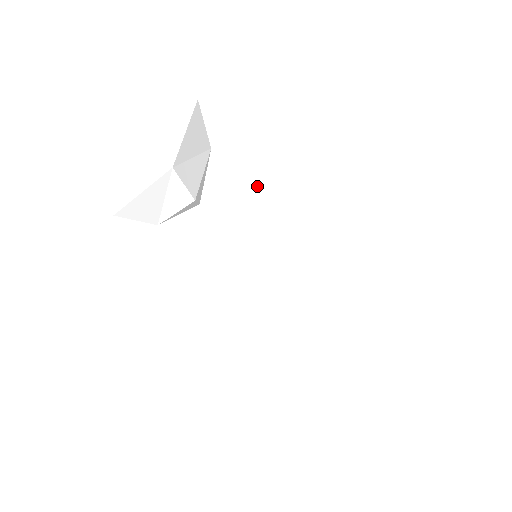
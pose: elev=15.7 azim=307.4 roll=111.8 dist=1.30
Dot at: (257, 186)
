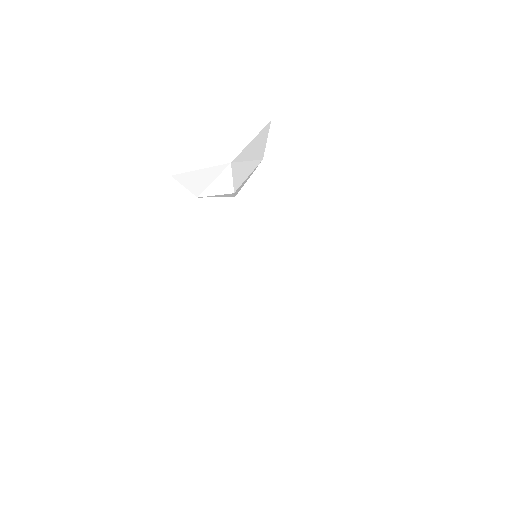
Dot at: (283, 203)
